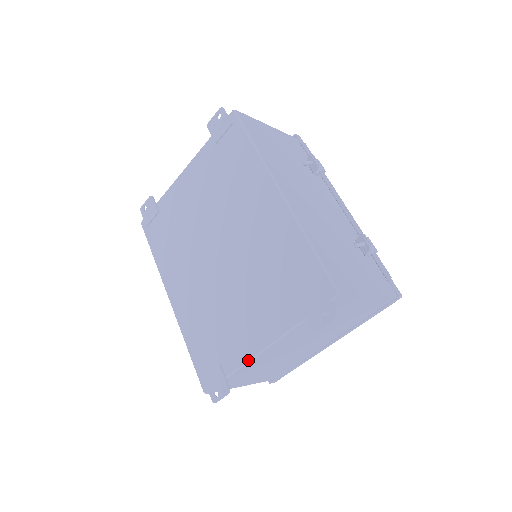
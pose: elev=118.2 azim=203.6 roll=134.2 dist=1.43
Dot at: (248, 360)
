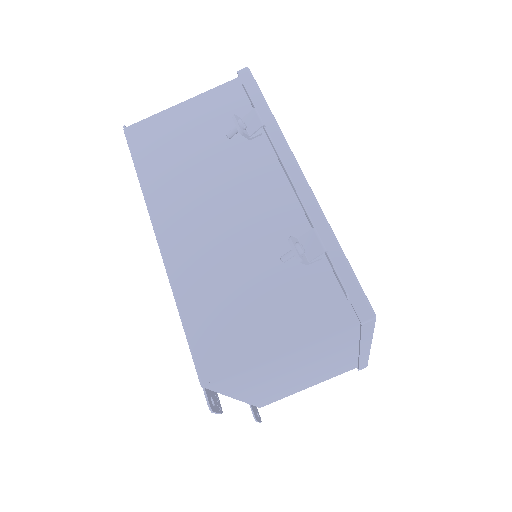
Dot at: occluded
